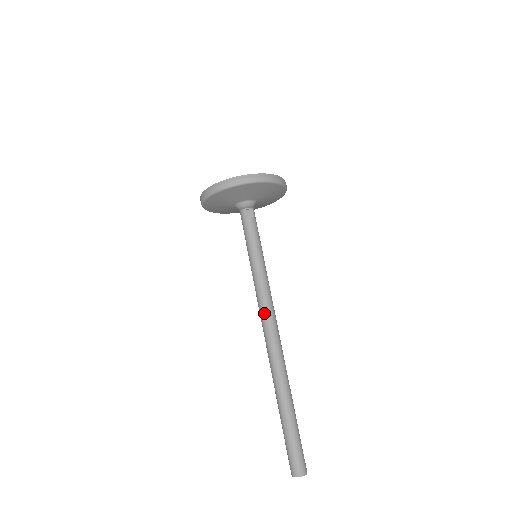
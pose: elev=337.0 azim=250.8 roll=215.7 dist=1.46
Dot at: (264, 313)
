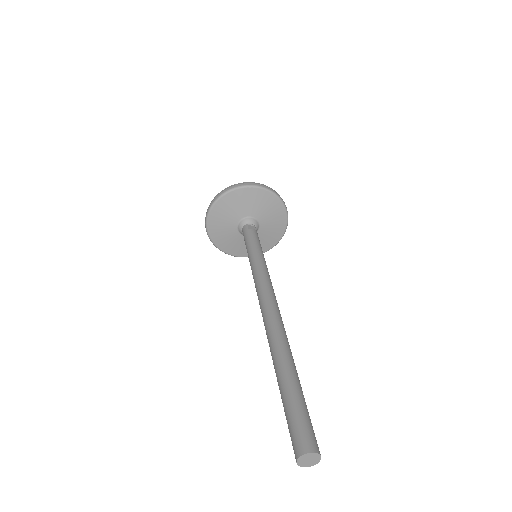
Dot at: (263, 288)
